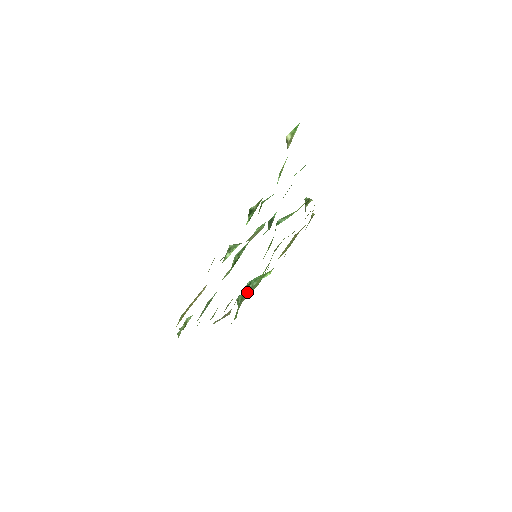
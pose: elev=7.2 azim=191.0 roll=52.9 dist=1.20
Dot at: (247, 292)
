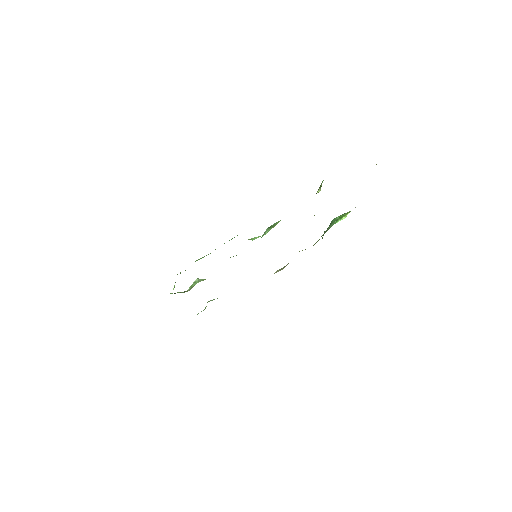
Dot at: (322, 235)
